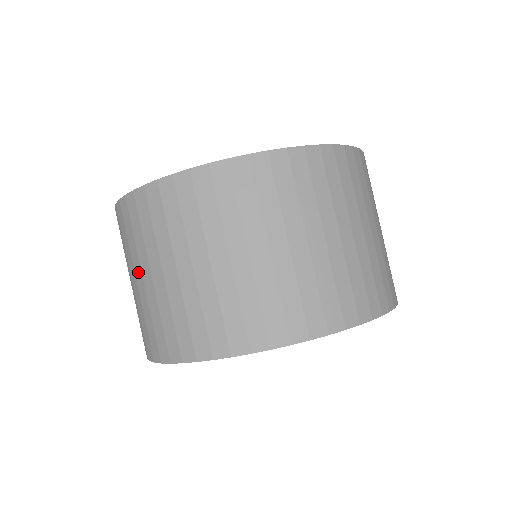
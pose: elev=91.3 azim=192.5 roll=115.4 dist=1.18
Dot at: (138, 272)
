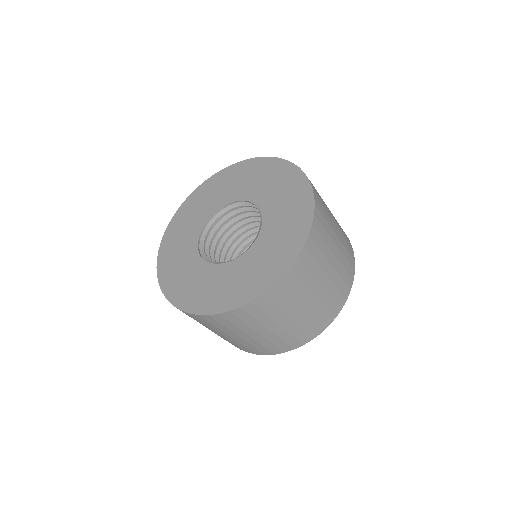
Dot at: occluded
